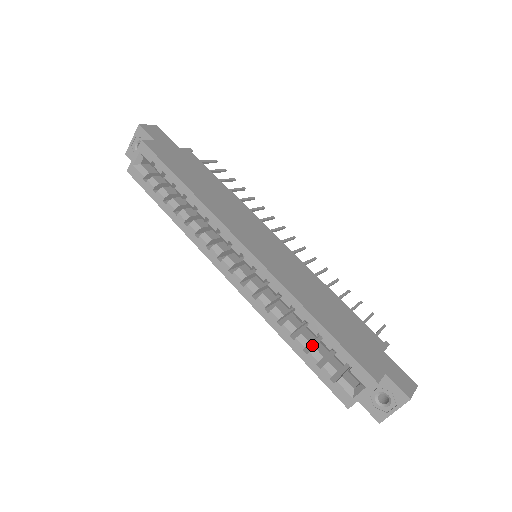
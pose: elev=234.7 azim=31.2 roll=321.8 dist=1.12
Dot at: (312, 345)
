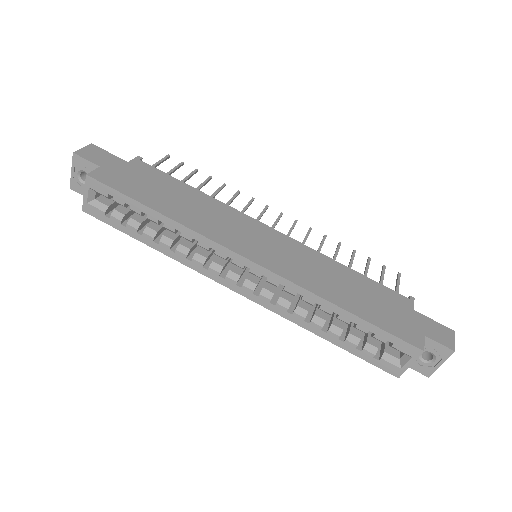
Dot at: (344, 328)
